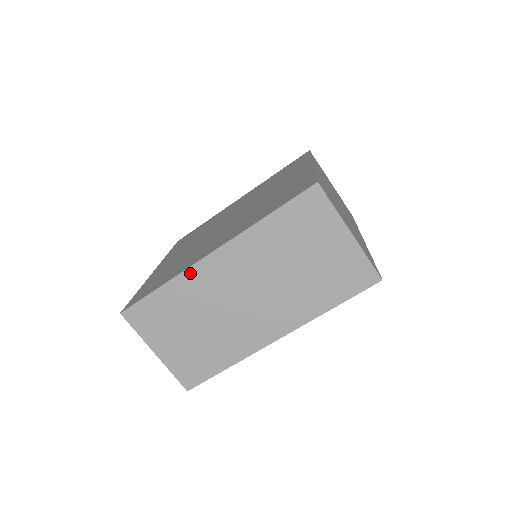
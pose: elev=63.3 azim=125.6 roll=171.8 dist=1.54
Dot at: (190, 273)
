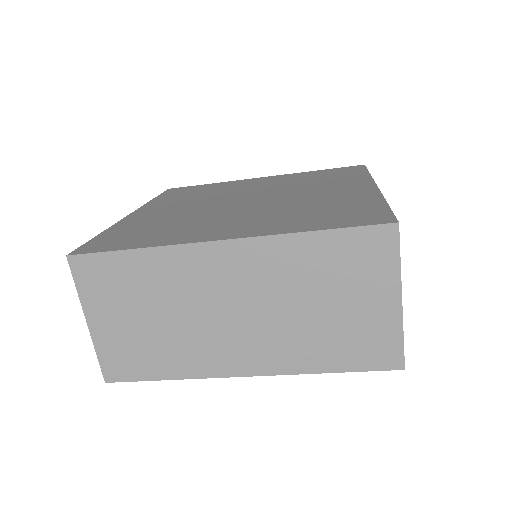
Dot at: (181, 251)
